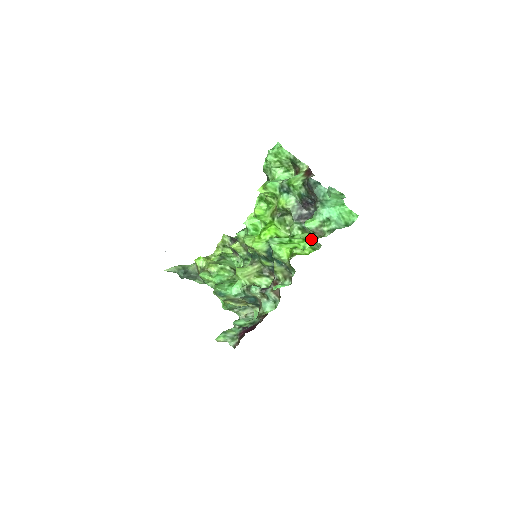
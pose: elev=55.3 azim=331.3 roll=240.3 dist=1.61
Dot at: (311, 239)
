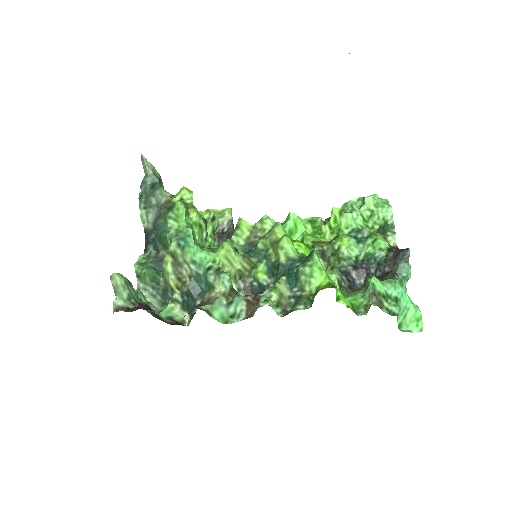
Dot at: (356, 298)
